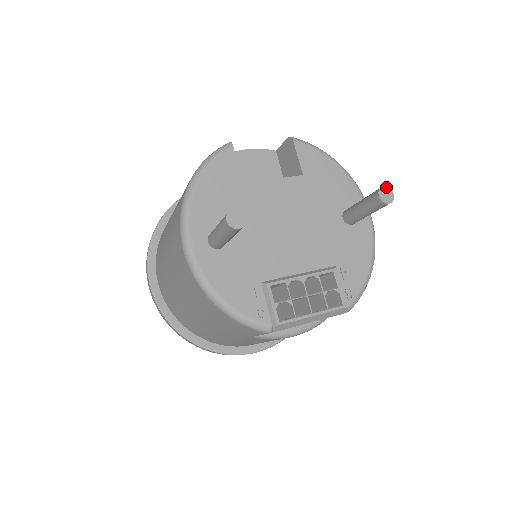
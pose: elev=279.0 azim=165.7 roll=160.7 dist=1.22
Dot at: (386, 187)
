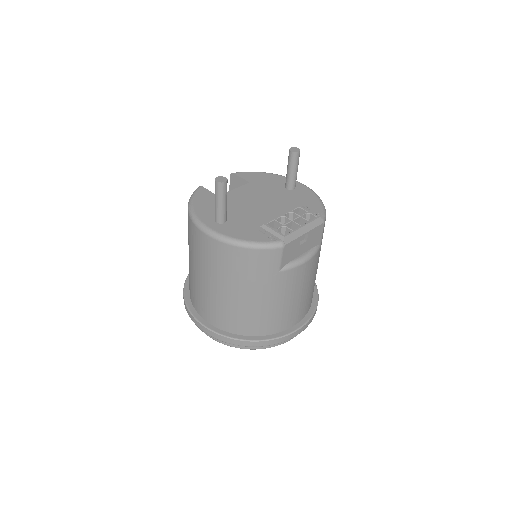
Dot at: (292, 147)
